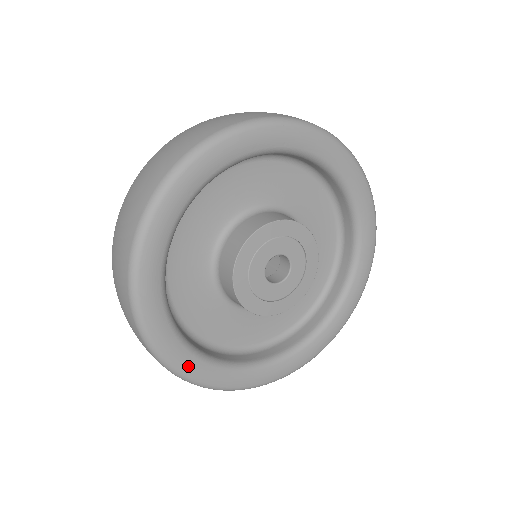
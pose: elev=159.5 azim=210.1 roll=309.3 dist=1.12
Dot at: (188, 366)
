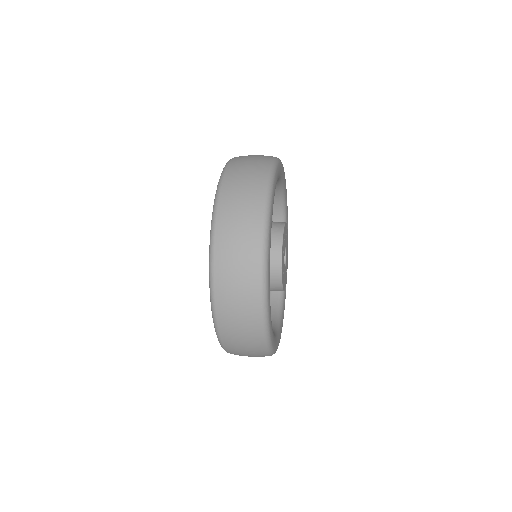
Dot at: (272, 332)
